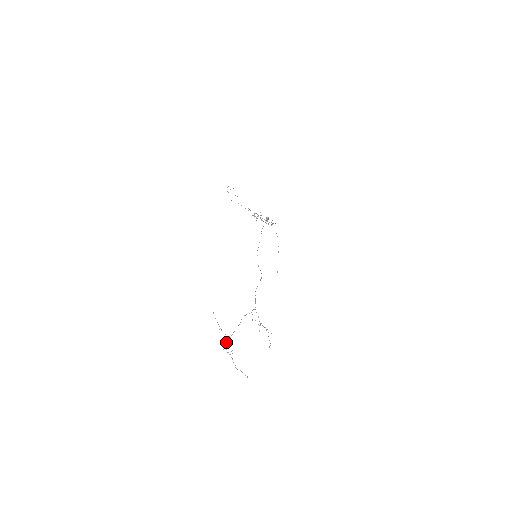
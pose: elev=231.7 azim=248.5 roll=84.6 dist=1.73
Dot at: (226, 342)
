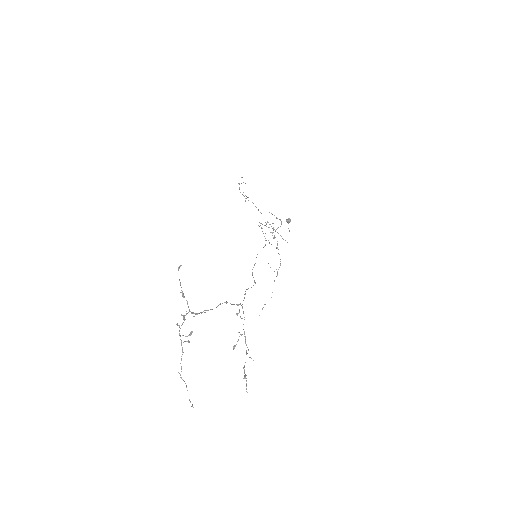
Dot at: (184, 317)
